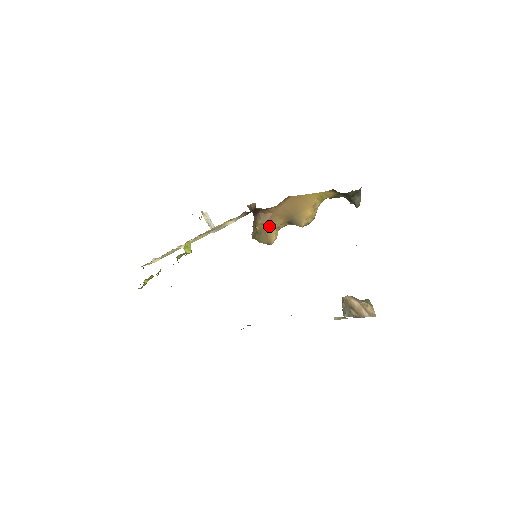
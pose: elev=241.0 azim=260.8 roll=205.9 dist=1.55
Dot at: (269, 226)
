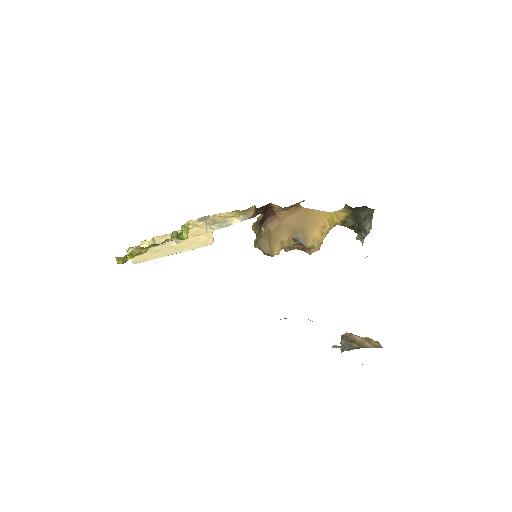
Dot at: (274, 236)
